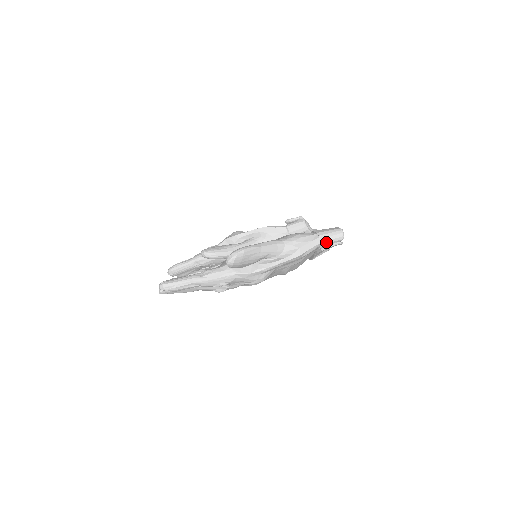
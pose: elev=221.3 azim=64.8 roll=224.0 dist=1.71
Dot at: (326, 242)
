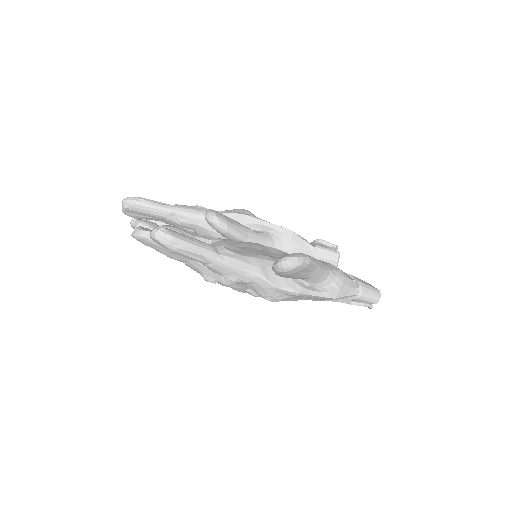
Dot at: (362, 298)
